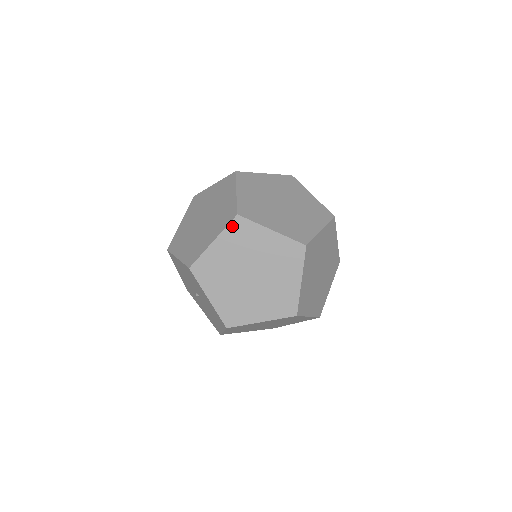
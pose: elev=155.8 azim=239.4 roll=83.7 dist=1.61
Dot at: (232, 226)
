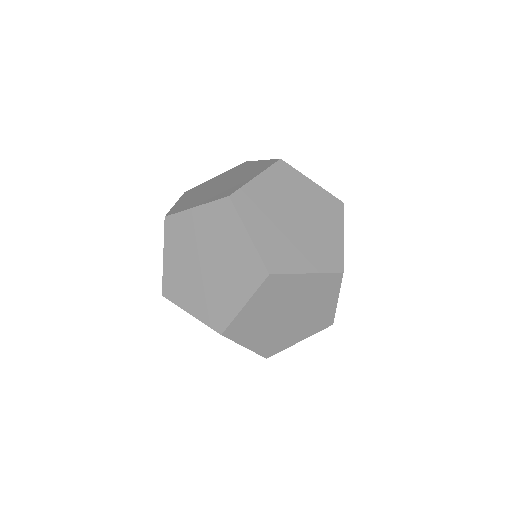
Dot at: (264, 286)
